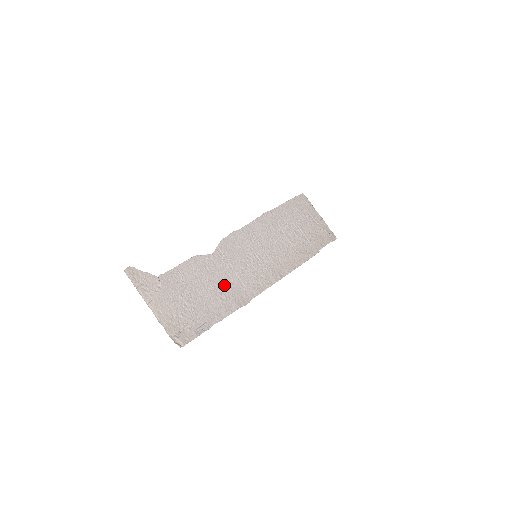
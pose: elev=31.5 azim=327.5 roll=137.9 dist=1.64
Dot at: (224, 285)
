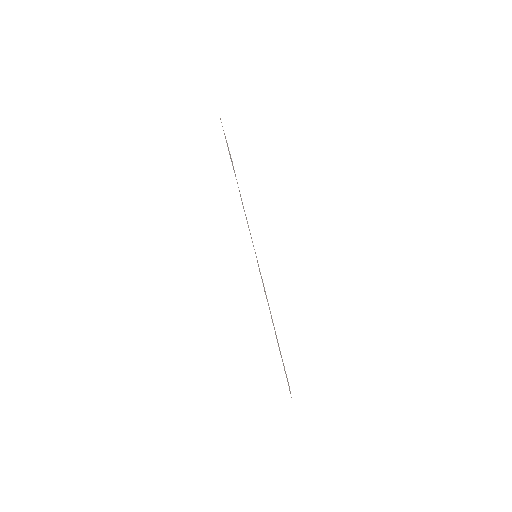
Dot at: occluded
